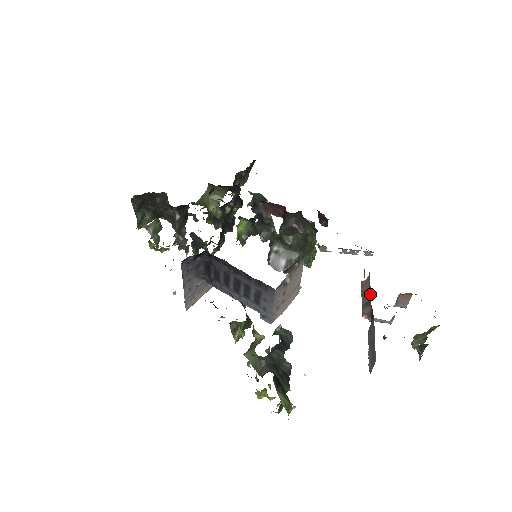
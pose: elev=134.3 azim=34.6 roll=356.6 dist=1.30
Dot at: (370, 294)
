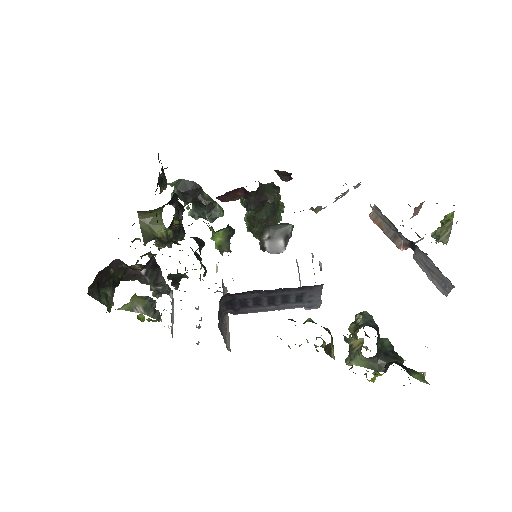
Dot at: (392, 226)
